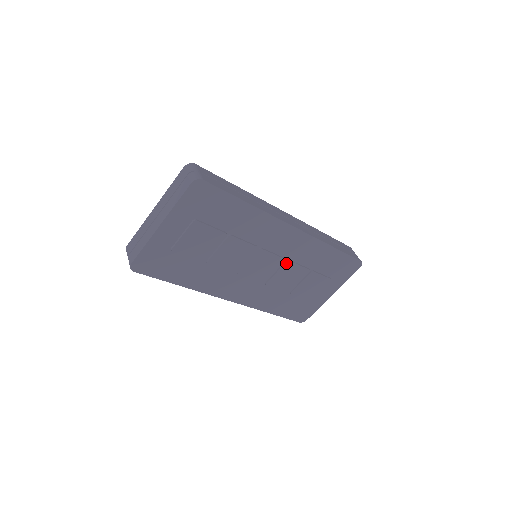
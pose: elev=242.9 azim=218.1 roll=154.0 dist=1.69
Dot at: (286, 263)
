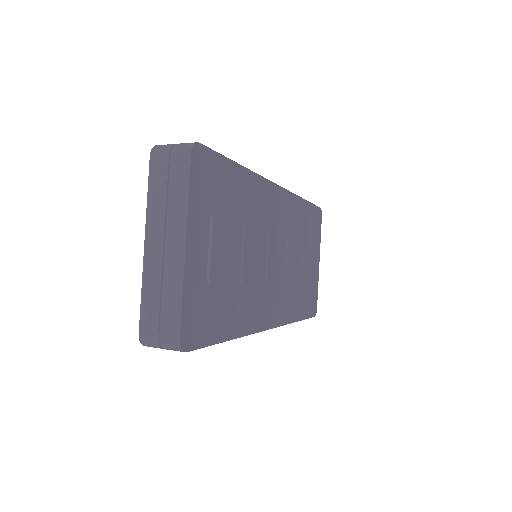
Dot at: (288, 239)
